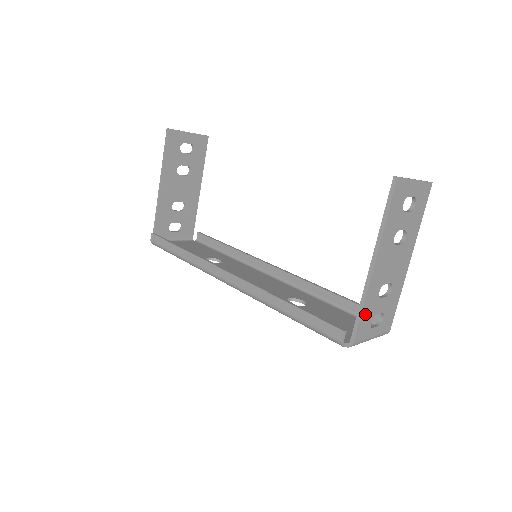
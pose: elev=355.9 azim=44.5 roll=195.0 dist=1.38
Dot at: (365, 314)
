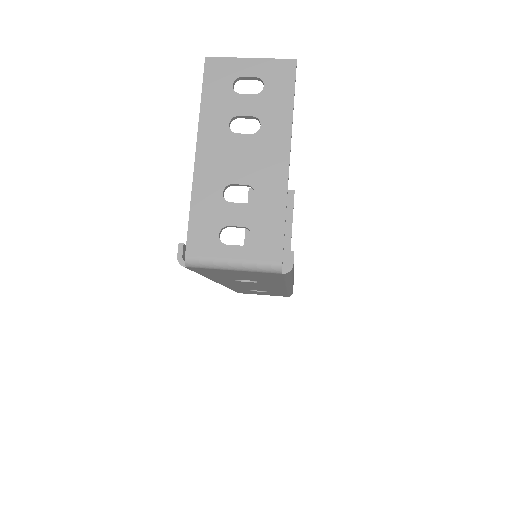
Dot at: (200, 219)
